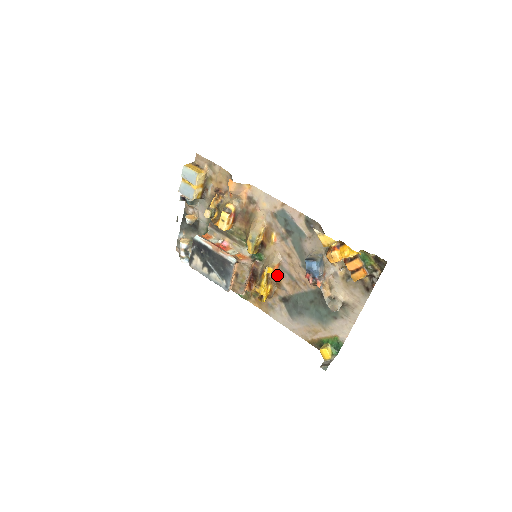
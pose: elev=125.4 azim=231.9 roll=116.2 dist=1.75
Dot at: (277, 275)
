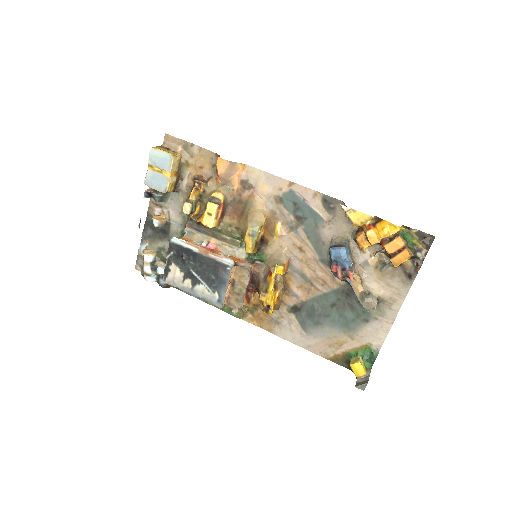
Dot at: (285, 277)
